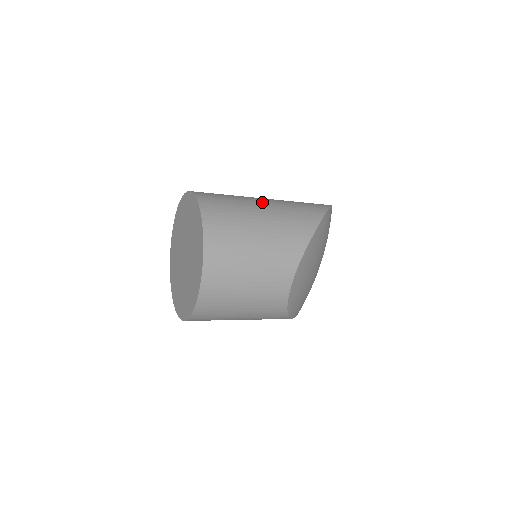
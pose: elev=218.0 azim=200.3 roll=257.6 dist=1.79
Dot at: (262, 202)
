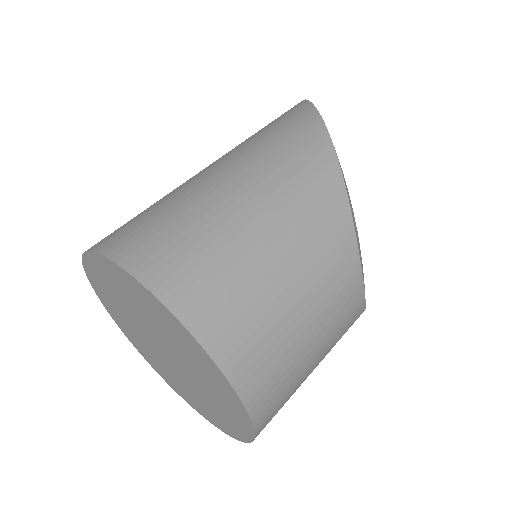
Dot at: (225, 180)
